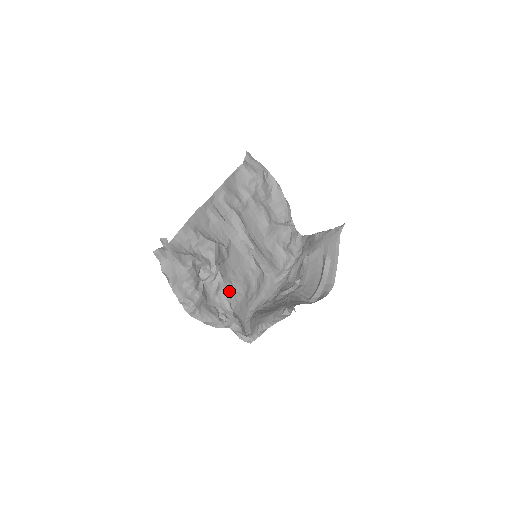
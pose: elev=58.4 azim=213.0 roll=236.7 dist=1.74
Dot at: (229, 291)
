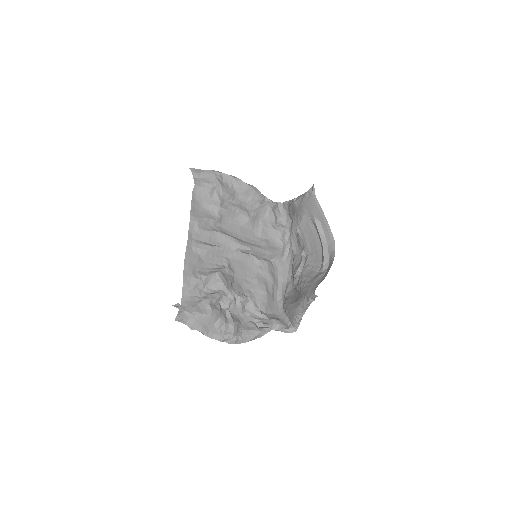
Dot at: (253, 302)
